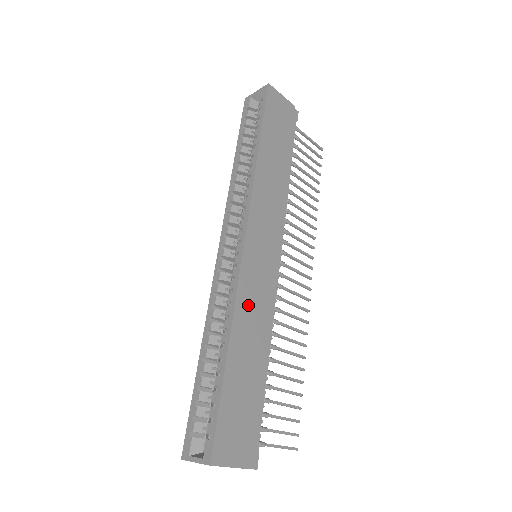
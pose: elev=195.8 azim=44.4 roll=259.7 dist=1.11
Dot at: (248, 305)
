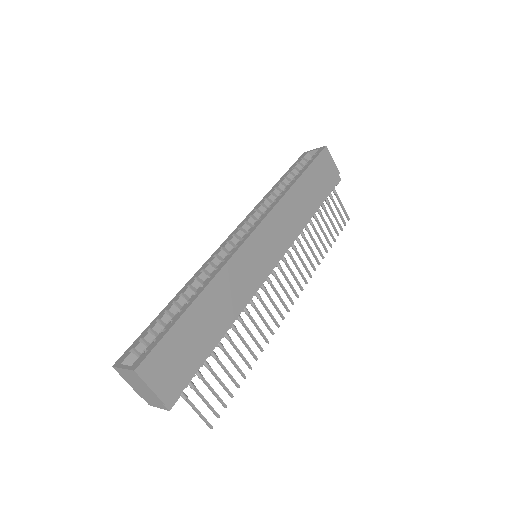
Dot at: (231, 278)
